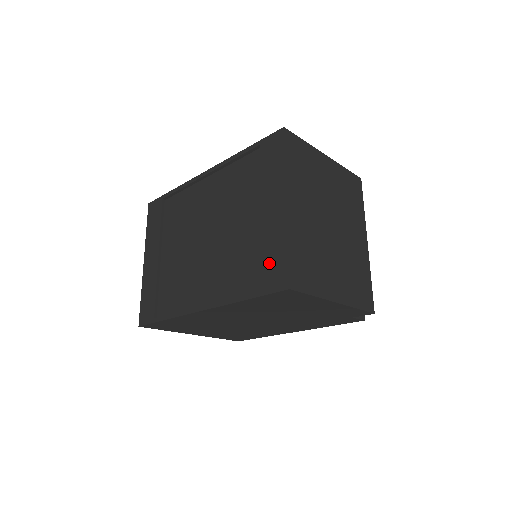
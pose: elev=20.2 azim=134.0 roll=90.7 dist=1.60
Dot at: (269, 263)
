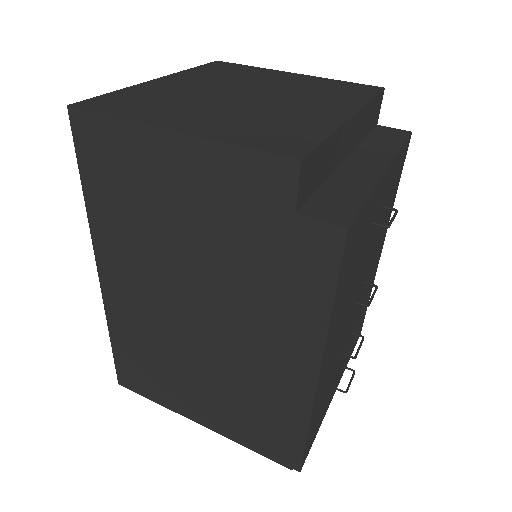
Dot at: occluded
